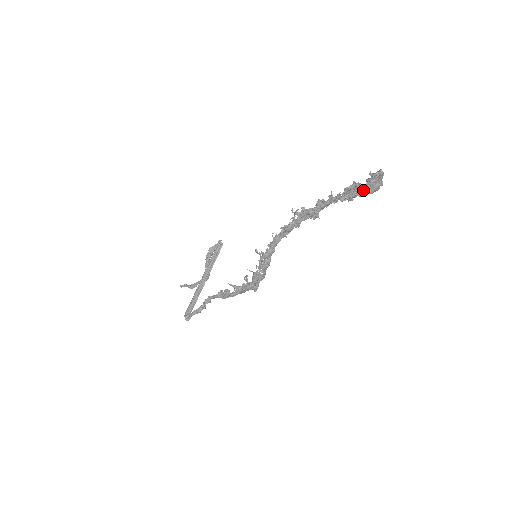
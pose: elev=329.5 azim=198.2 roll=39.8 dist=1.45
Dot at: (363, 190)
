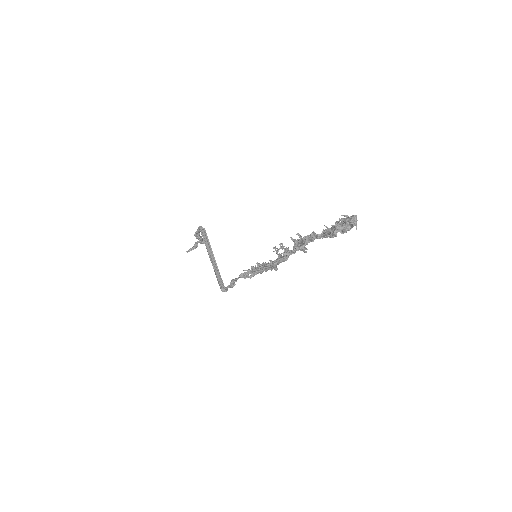
Dot at: (341, 232)
